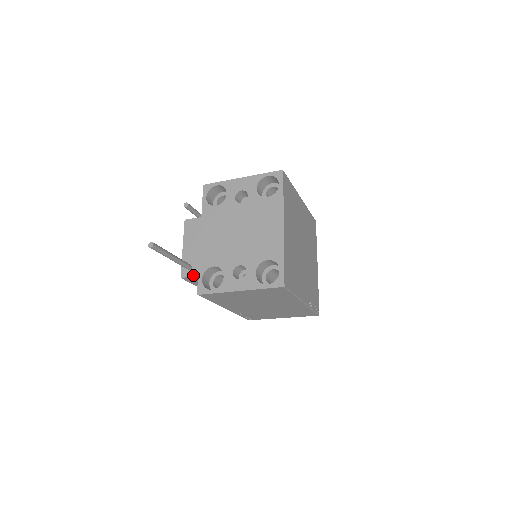
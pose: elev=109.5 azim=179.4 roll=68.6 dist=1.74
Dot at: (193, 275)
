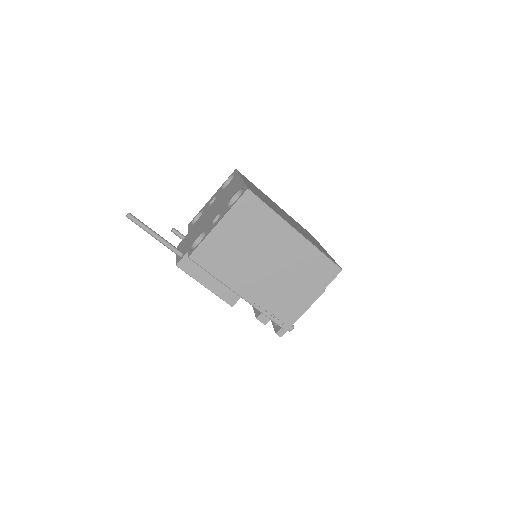
Dot at: (184, 255)
